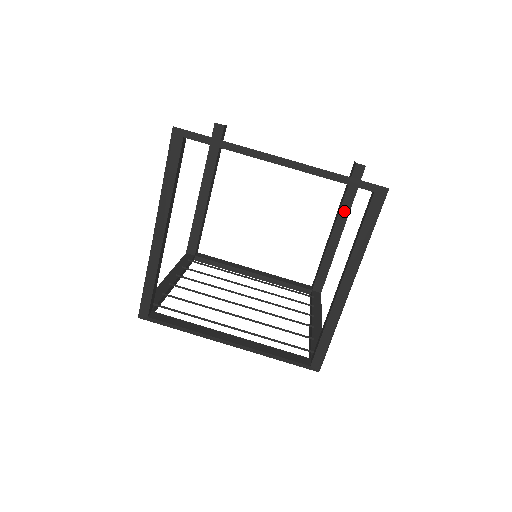
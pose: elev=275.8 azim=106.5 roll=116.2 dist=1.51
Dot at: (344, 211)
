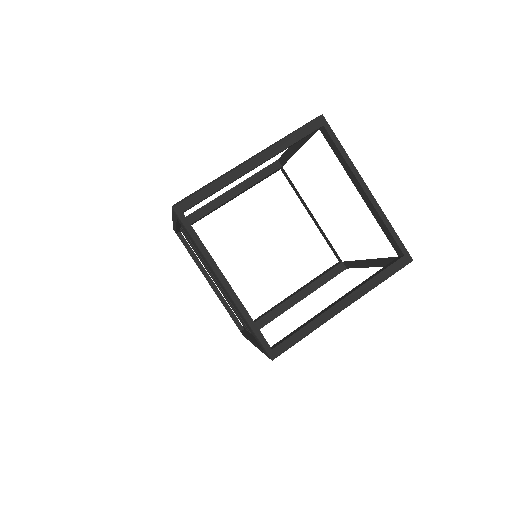
Dot at: (312, 287)
